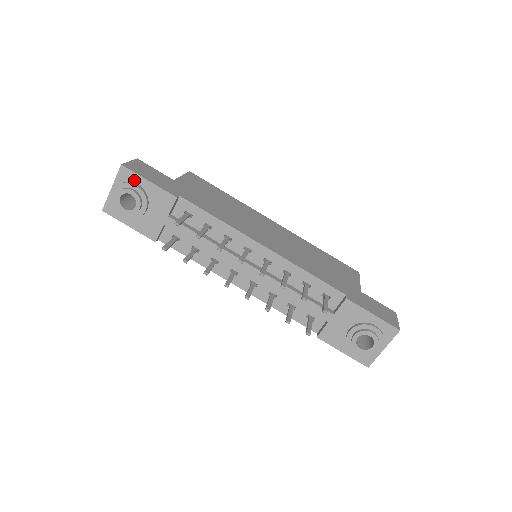
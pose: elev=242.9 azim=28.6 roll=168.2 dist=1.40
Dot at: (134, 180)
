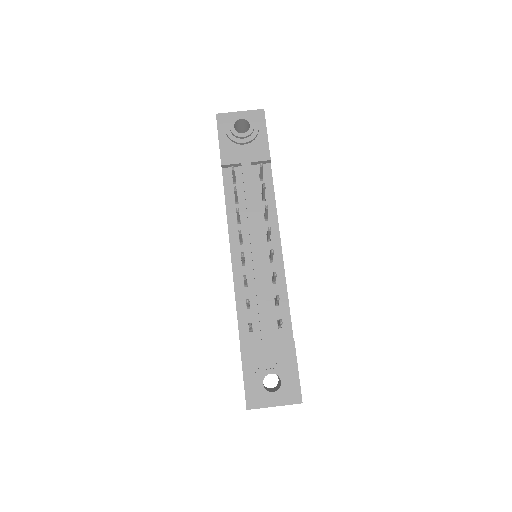
Dot at: (259, 123)
